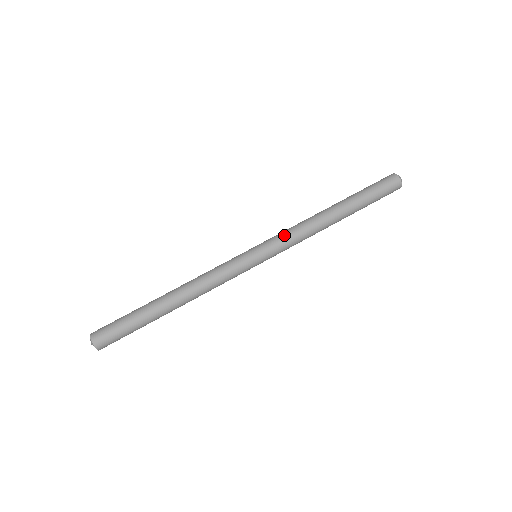
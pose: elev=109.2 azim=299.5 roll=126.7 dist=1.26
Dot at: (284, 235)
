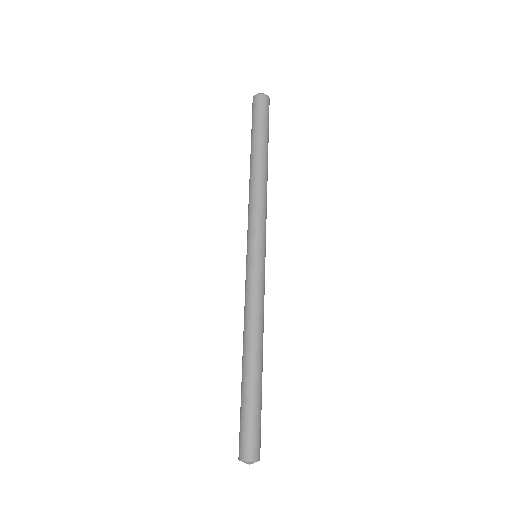
Dot at: (248, 221)
